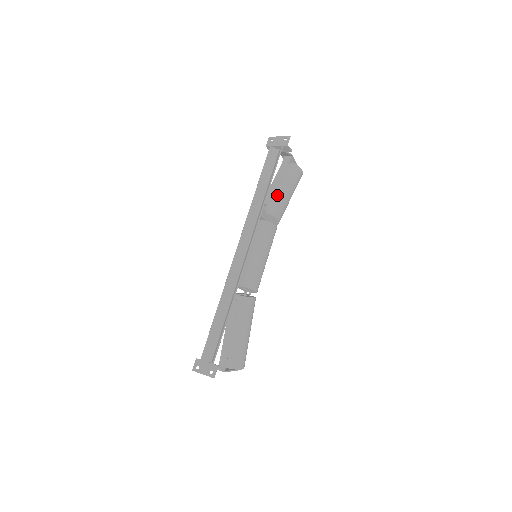
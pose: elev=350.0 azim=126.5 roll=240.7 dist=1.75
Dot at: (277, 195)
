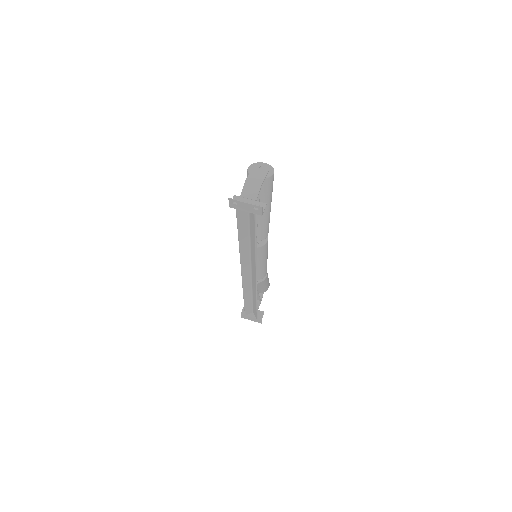
Dot at: (259, 222)
